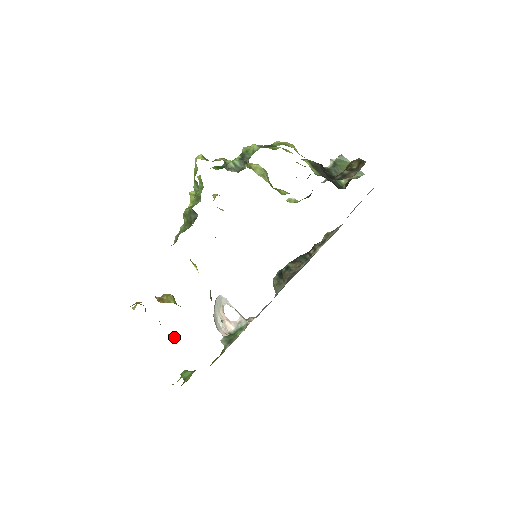
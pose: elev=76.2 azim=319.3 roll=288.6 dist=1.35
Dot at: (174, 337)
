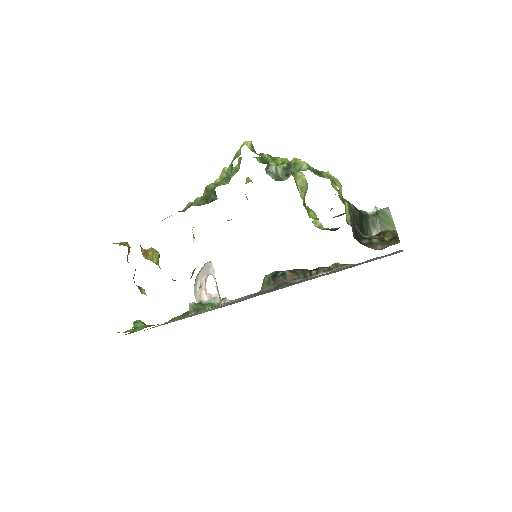
Dot at: (141, 291)
